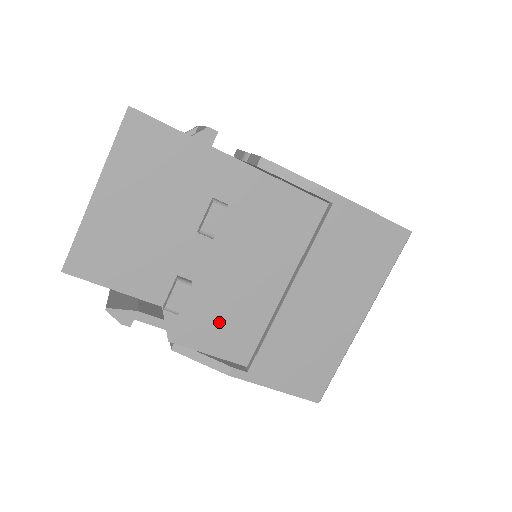
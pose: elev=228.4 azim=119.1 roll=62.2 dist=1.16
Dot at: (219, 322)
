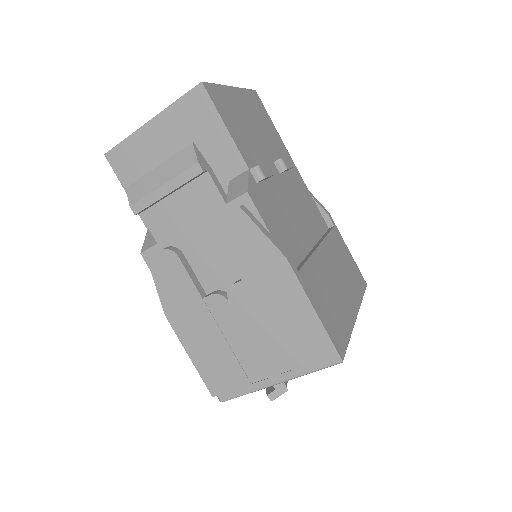
Dot at: (278, 220)
